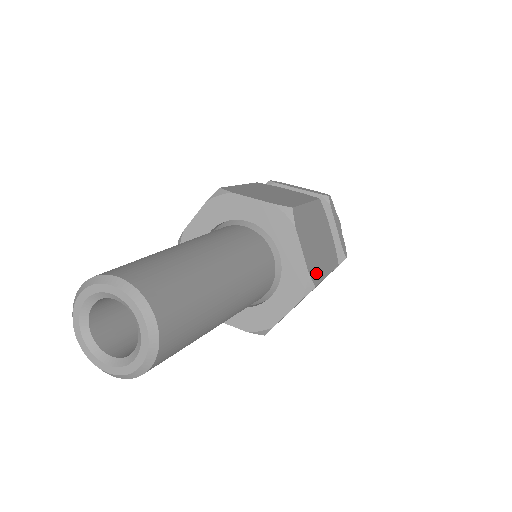
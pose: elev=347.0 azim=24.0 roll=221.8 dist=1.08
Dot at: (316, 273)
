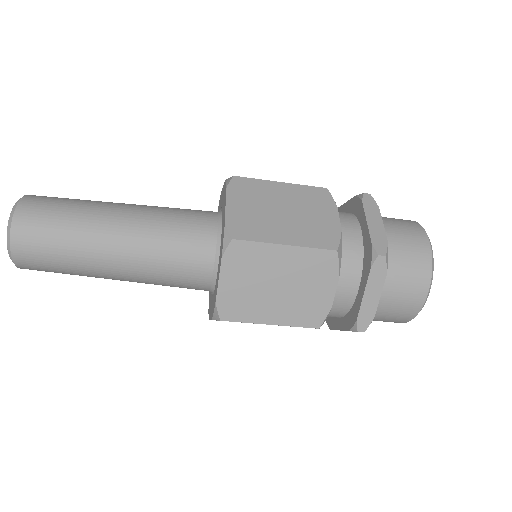
Dot at: (248, 231)
